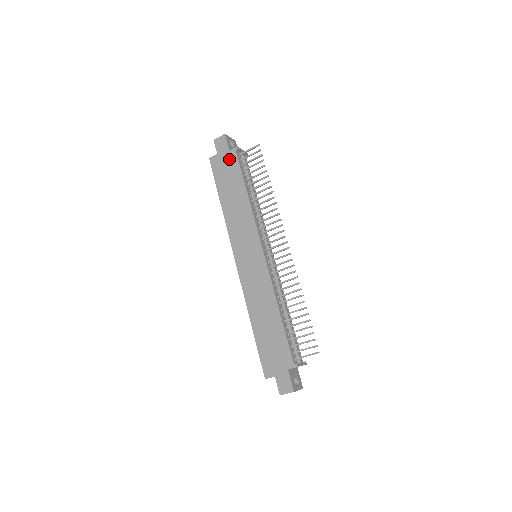
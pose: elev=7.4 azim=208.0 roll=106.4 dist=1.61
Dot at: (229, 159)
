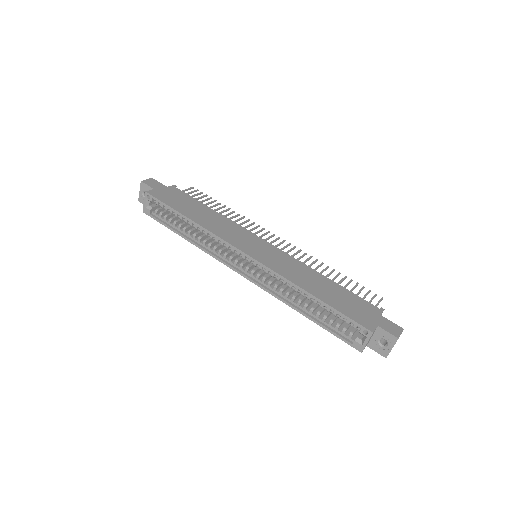
Dot at: (172, 191)
